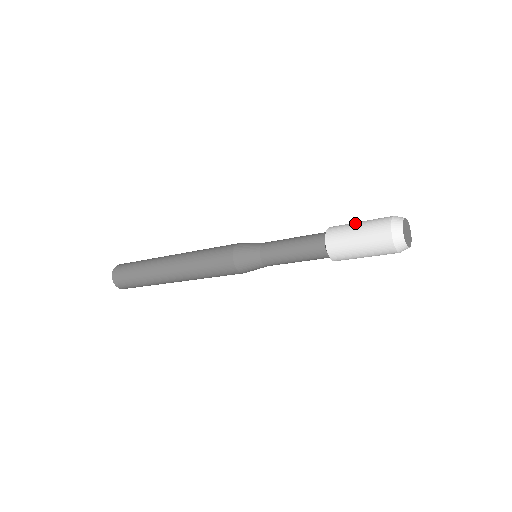
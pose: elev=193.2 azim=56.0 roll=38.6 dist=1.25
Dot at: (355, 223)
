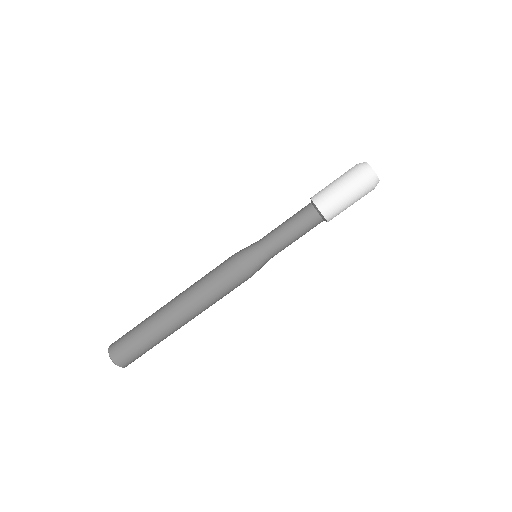
Dot at: occluded
